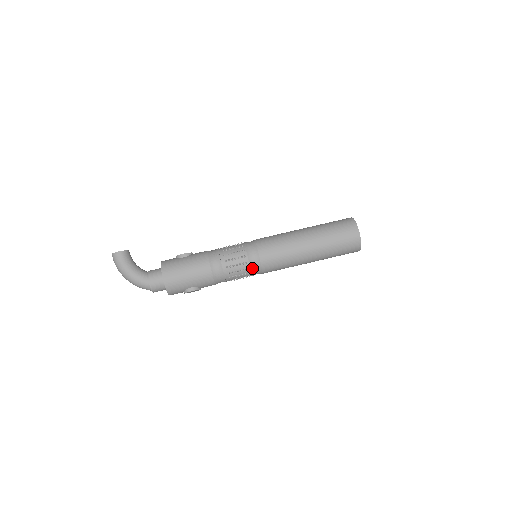
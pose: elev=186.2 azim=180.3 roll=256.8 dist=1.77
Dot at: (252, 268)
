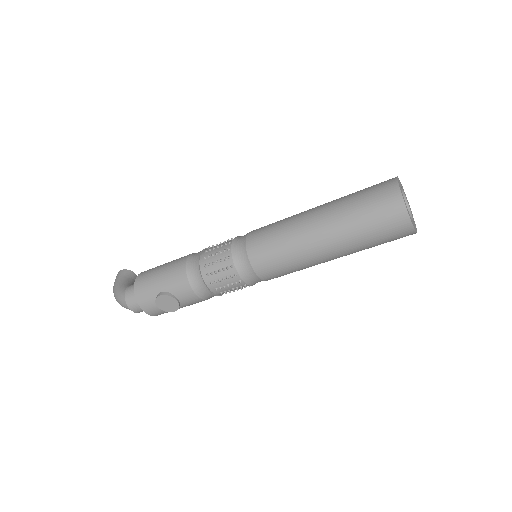
Dot at: (235, 257)
